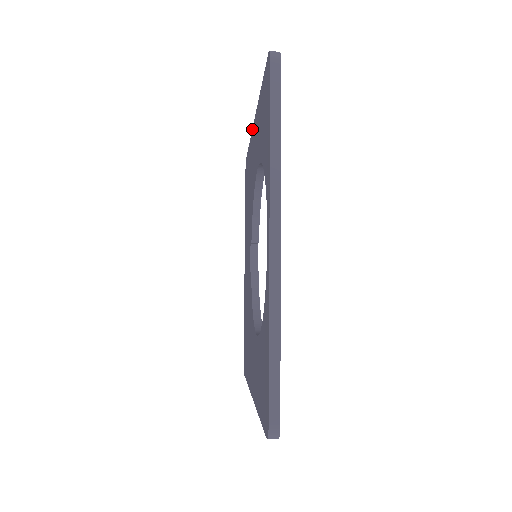
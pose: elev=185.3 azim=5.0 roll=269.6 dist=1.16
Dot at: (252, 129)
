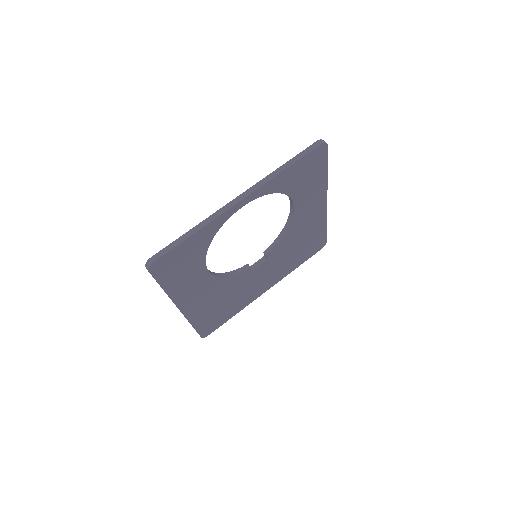
Dot at: occluded
